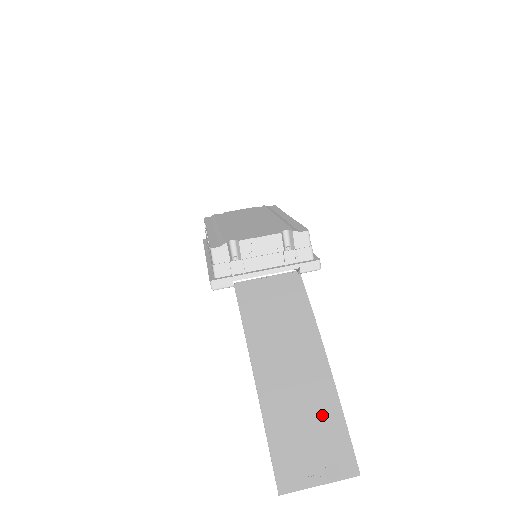
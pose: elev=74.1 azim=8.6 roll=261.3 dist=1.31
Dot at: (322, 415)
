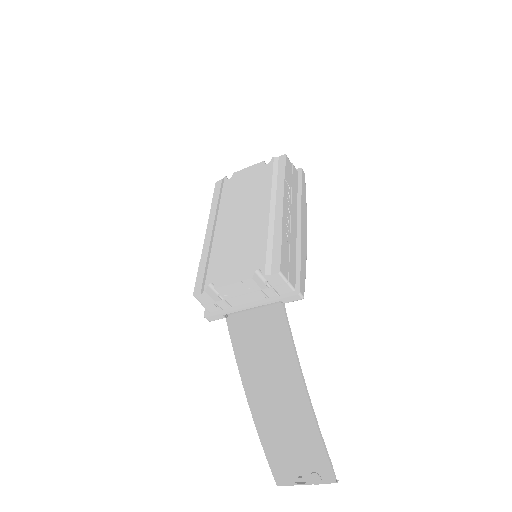
Dot at: (304, 441)
